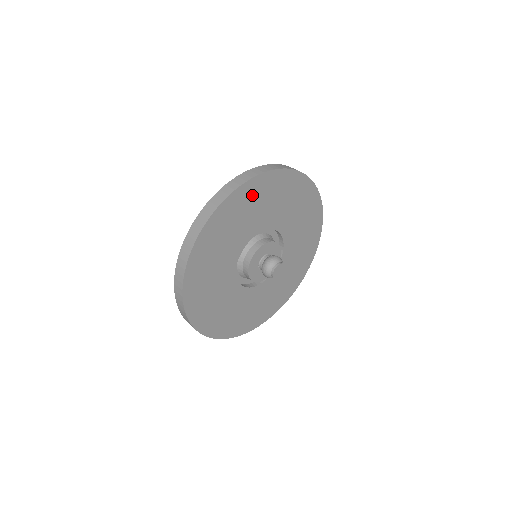
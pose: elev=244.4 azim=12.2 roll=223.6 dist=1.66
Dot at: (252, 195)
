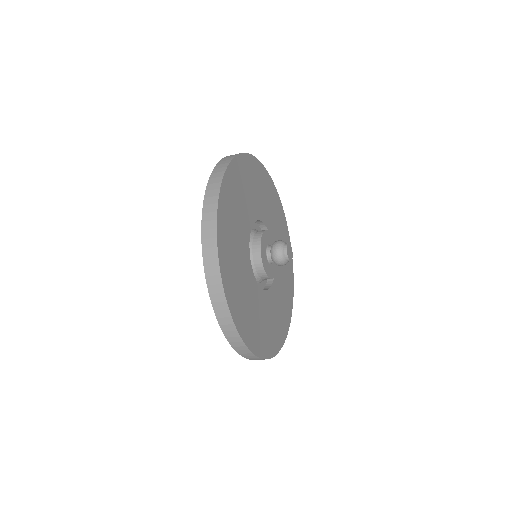
Dot at: (229, 266)
